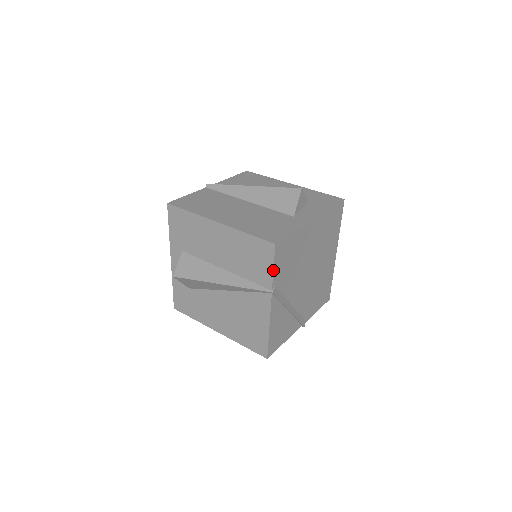
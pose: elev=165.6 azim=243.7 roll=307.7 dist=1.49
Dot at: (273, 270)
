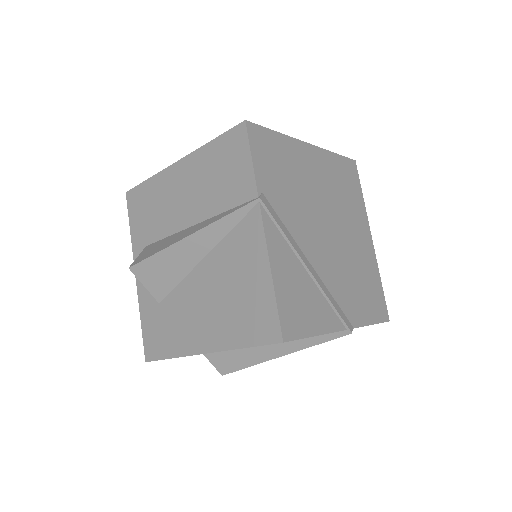
Dot at: (252, 162)
